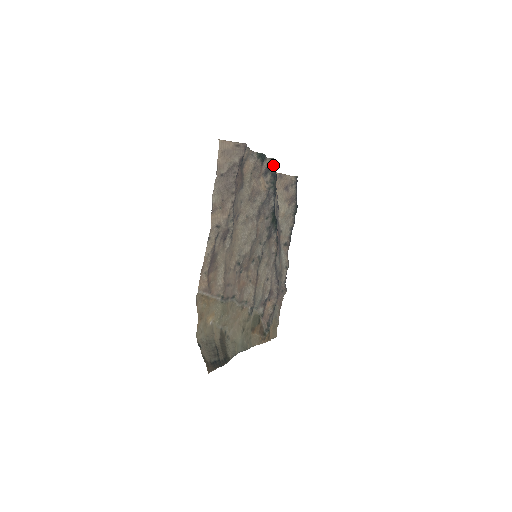
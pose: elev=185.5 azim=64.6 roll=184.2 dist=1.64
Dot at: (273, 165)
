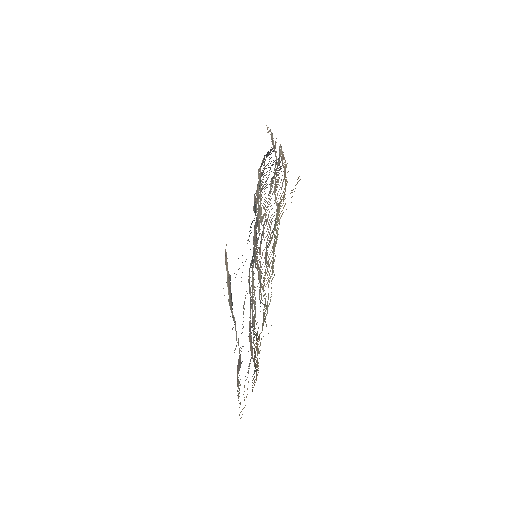
Dot at: occluded
